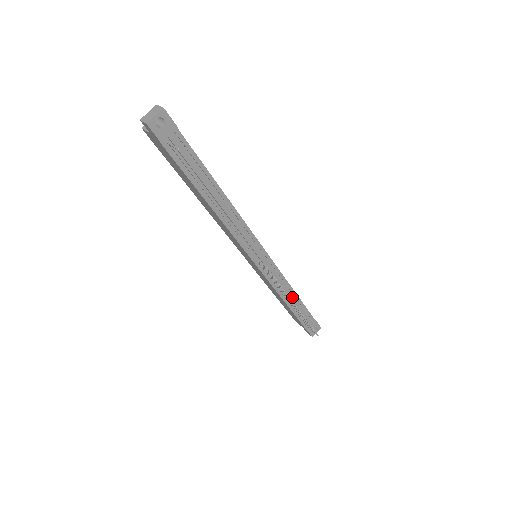
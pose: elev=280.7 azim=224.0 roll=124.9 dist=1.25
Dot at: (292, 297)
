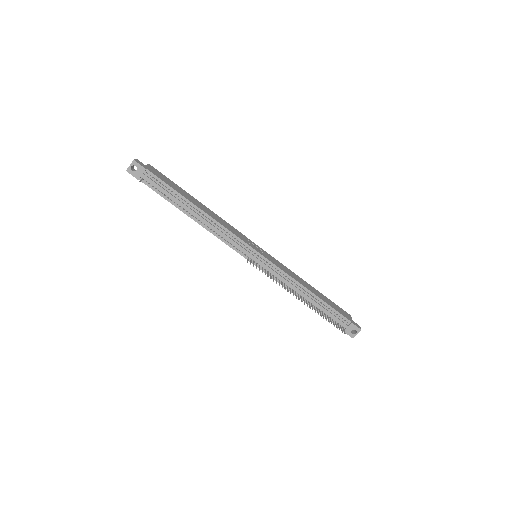
Dot at: (304, 293)
